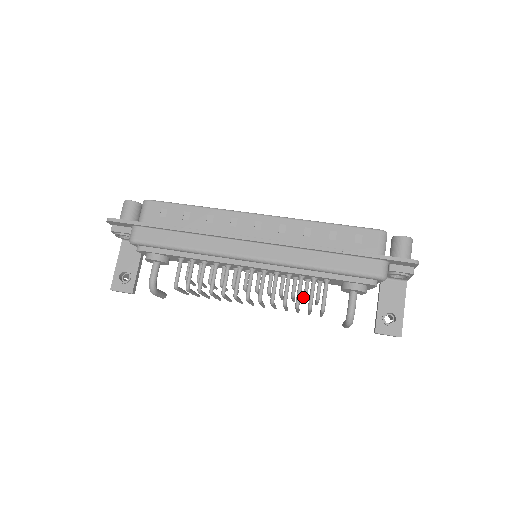
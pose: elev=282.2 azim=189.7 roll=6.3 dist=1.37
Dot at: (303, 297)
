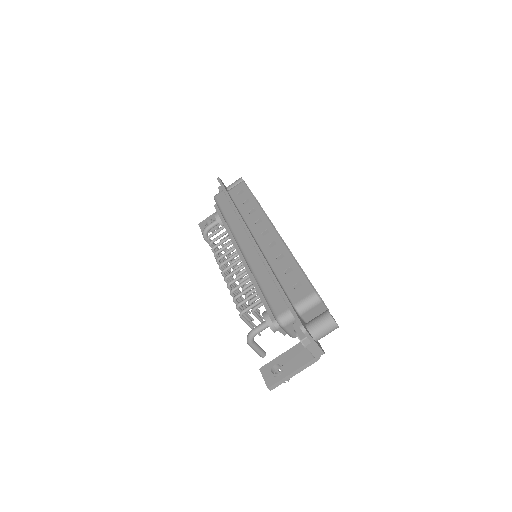
Dot at: (249, 302)
